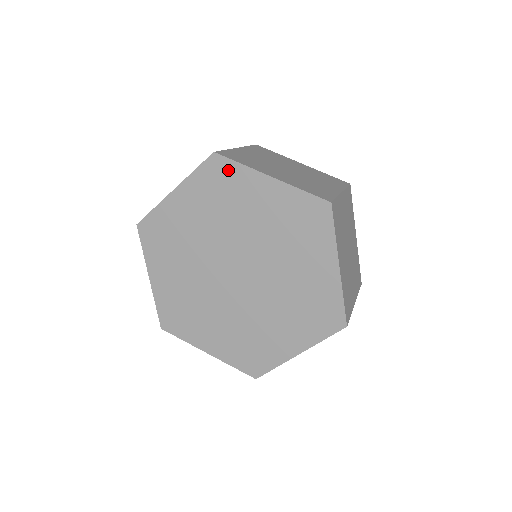
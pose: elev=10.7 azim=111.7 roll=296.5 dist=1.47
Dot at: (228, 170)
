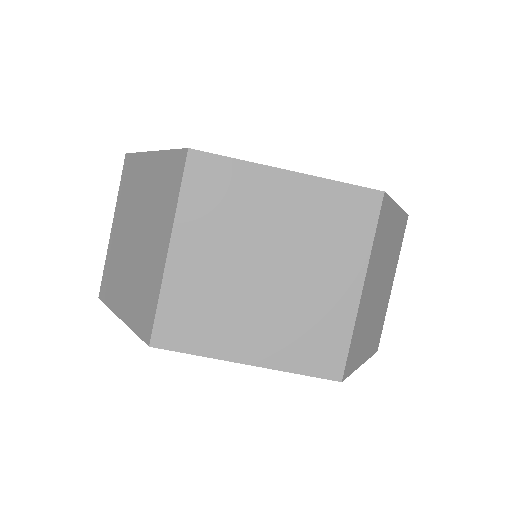
Dot at: occluded
